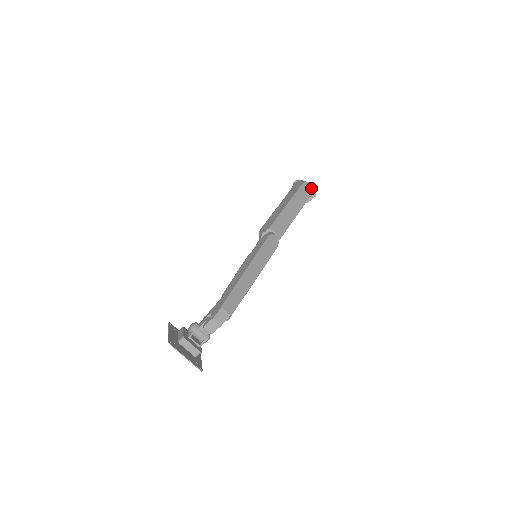
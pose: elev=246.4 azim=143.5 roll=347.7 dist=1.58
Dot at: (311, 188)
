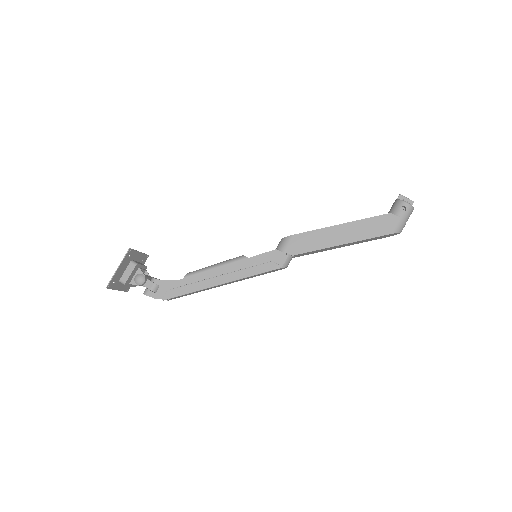
Dot at: occluded
